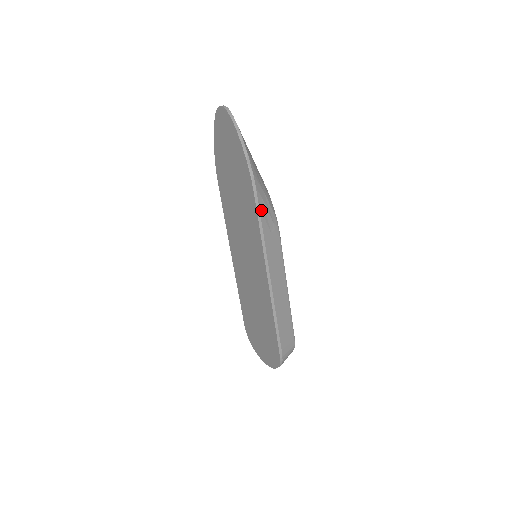
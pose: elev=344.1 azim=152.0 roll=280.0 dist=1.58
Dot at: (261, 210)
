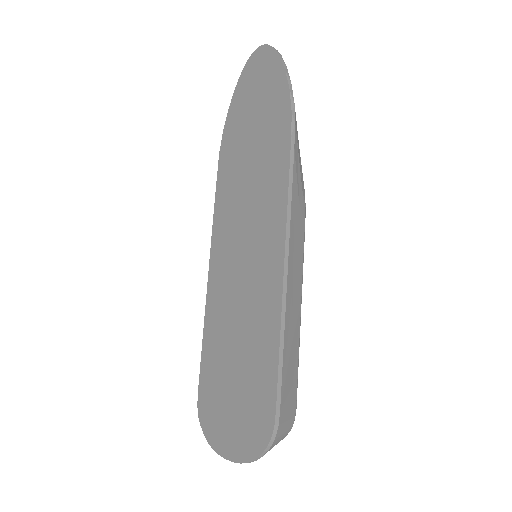
Dot at: (295, 157)
